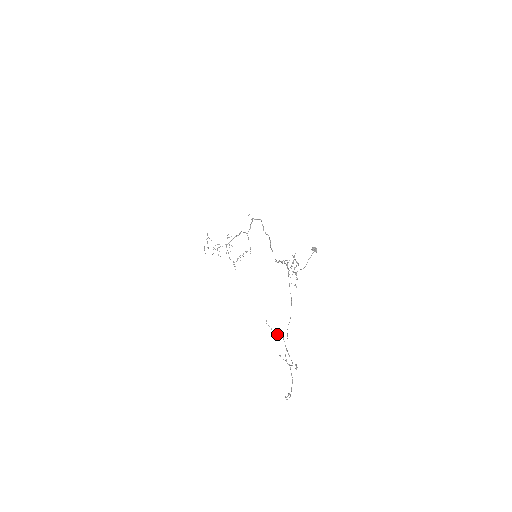
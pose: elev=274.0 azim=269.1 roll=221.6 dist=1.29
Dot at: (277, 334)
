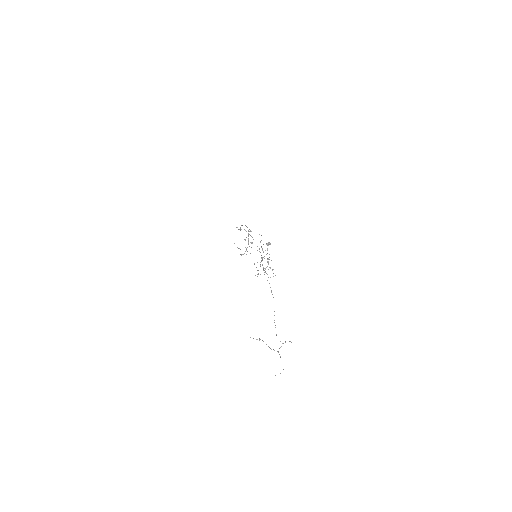
Dot at: (259, 340)
